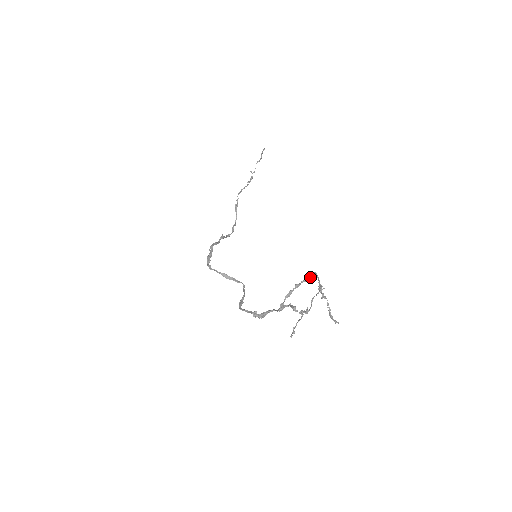
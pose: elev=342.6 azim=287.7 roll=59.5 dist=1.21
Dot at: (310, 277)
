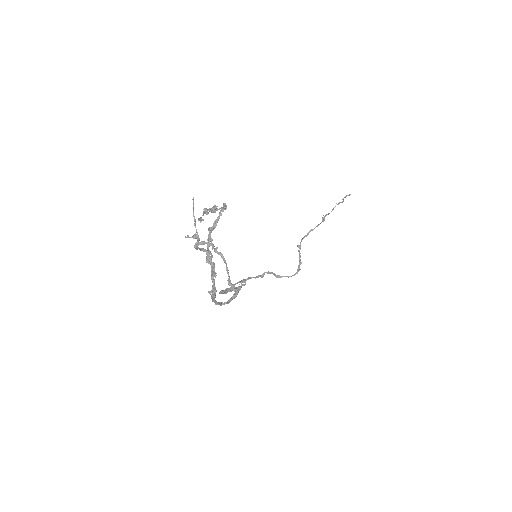
Dot at: occluded
